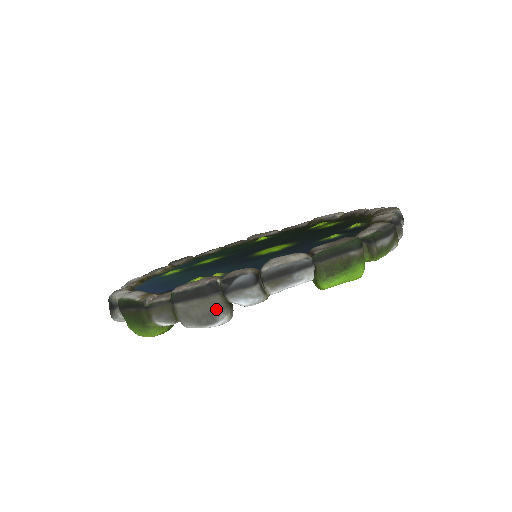
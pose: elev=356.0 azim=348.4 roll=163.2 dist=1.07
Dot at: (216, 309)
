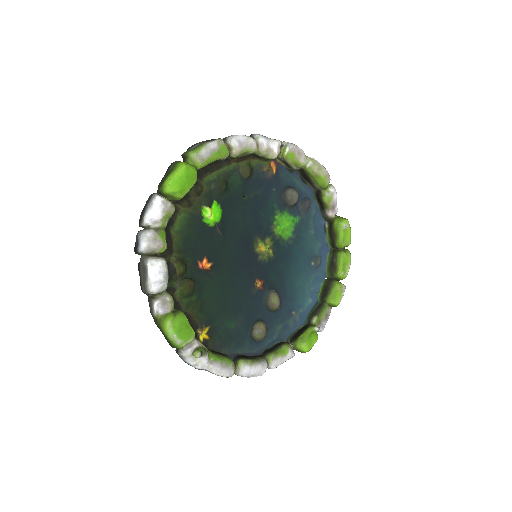
Dot at: (142, 263)
